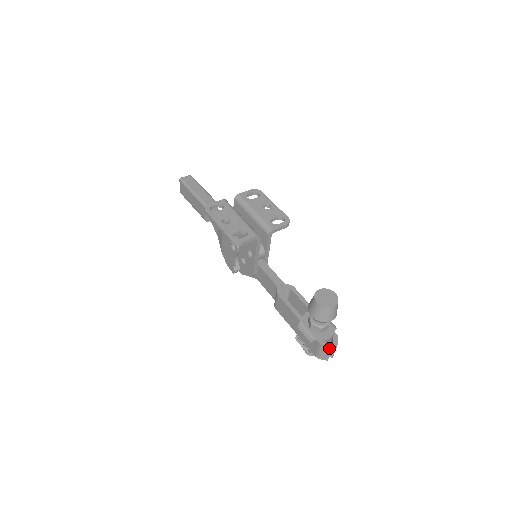
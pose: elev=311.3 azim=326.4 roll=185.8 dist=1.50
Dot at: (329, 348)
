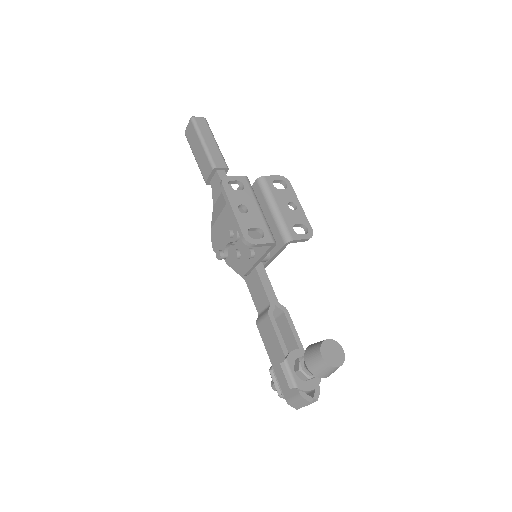
Dot at: (308, 402)
